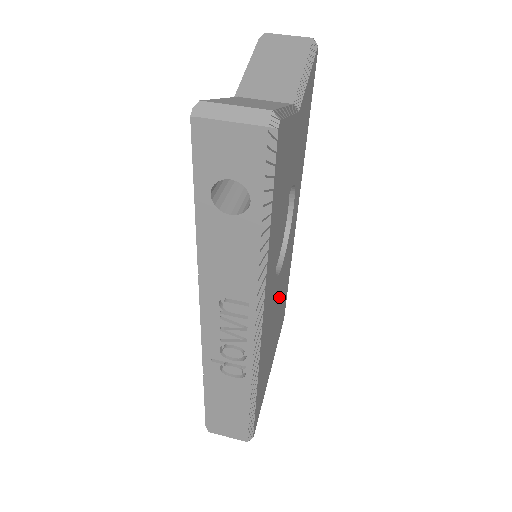
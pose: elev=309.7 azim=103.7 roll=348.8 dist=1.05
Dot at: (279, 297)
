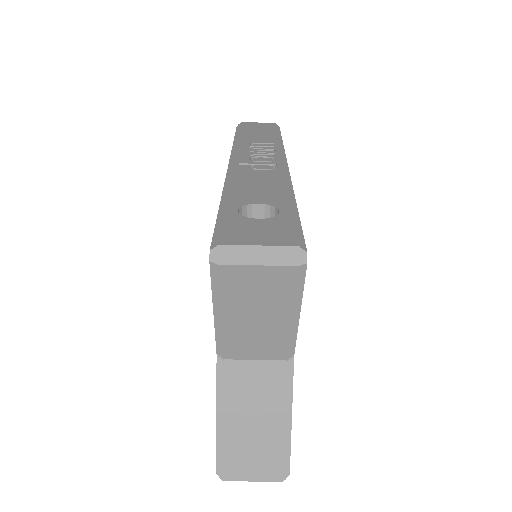
Dot at: occluded
